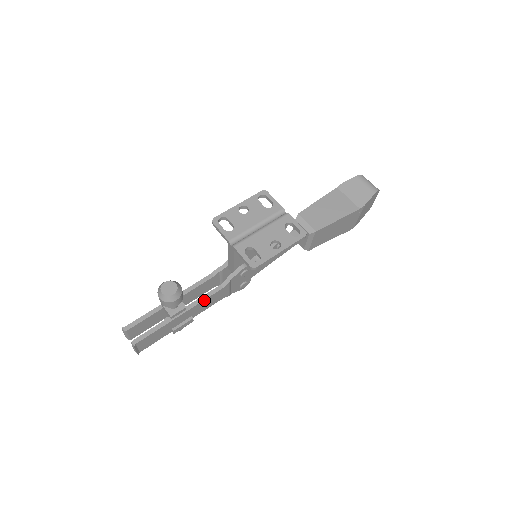
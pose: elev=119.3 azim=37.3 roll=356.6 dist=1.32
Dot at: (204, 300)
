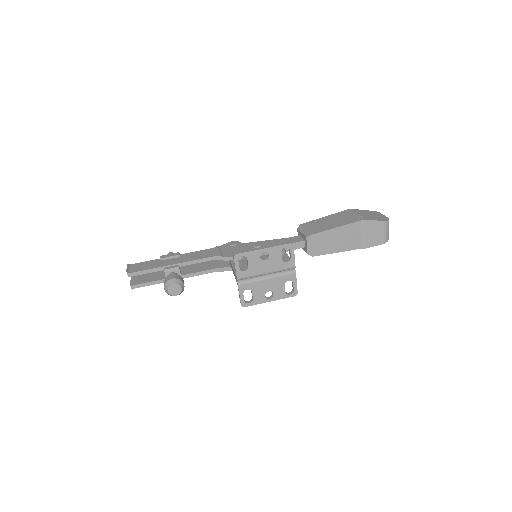
Dot at: (198, 275)
